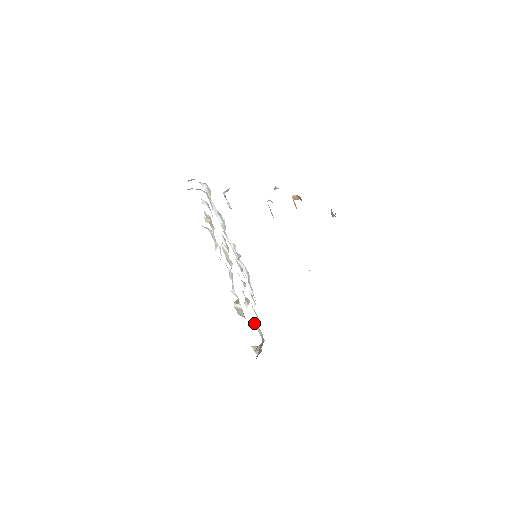
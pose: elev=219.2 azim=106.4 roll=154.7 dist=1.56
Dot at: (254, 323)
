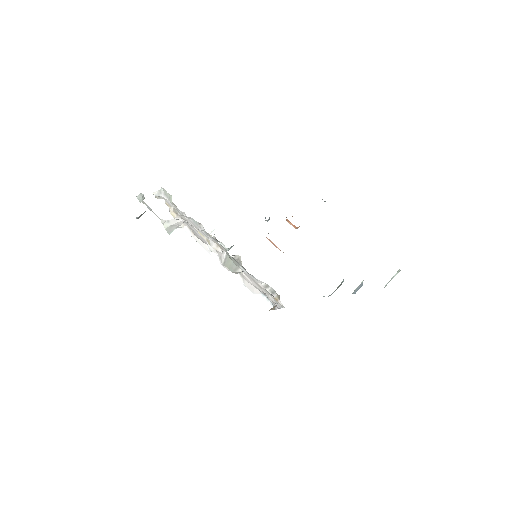
Dot at: (260, 284)
